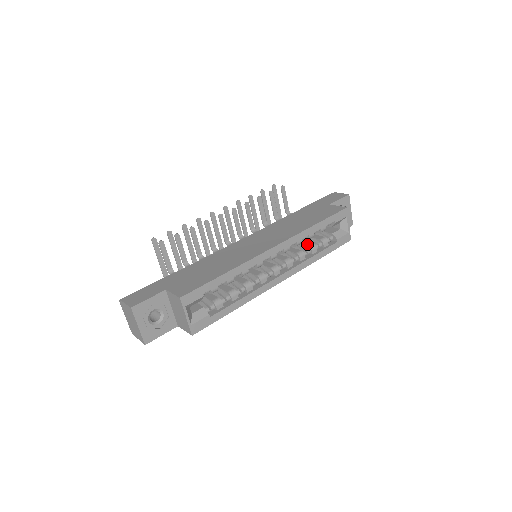
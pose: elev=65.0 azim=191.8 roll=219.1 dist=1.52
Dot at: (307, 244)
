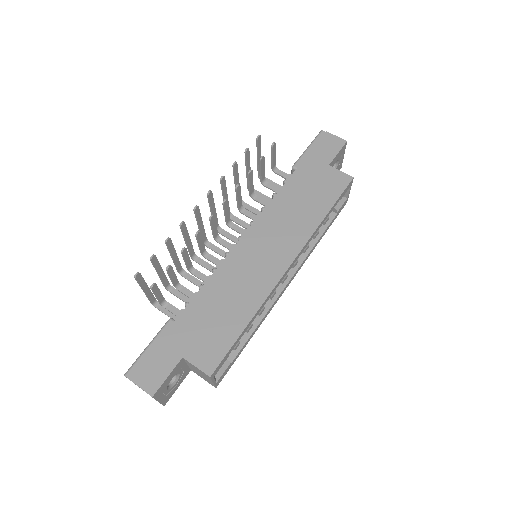
Dot at: occluded
